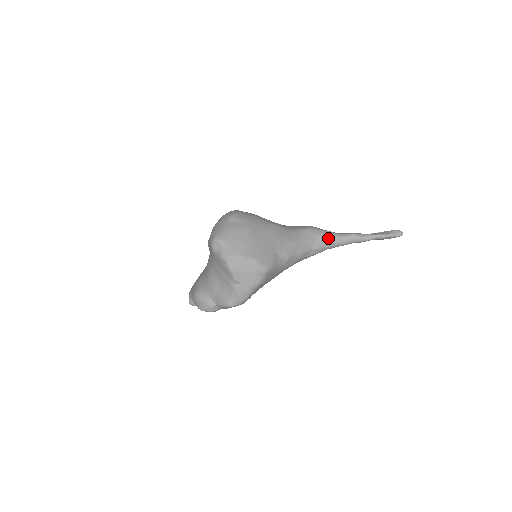
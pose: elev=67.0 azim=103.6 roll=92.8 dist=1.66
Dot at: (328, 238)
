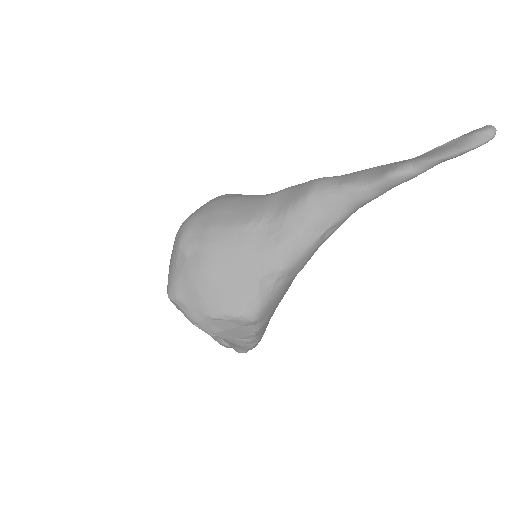
Dot at: (346, 199)
